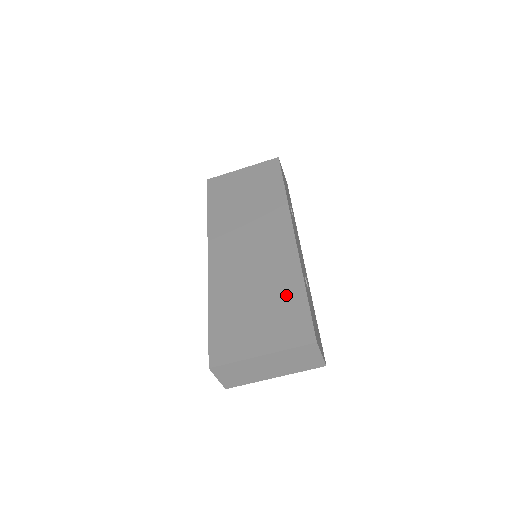
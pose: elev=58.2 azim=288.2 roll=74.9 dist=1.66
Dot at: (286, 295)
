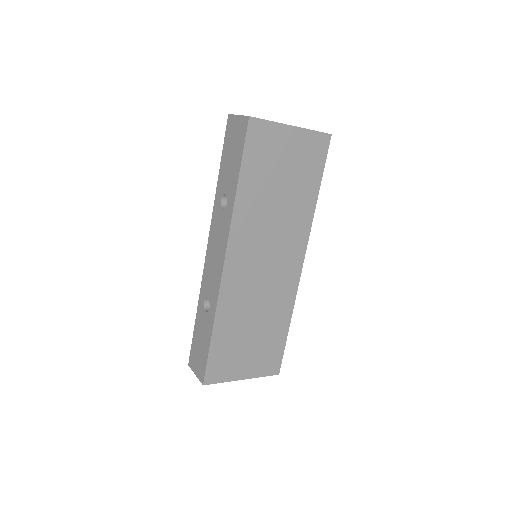
Dot at: (275, 332)
